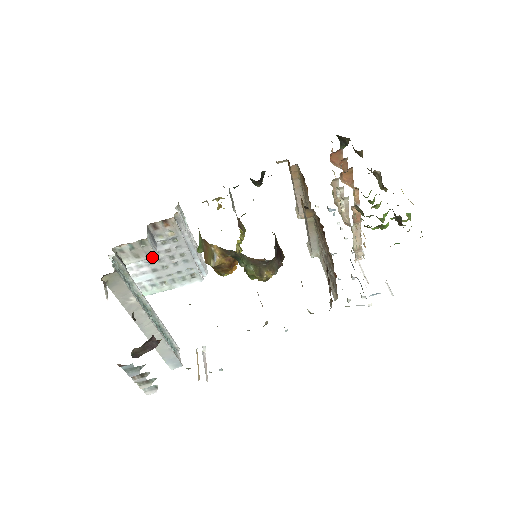
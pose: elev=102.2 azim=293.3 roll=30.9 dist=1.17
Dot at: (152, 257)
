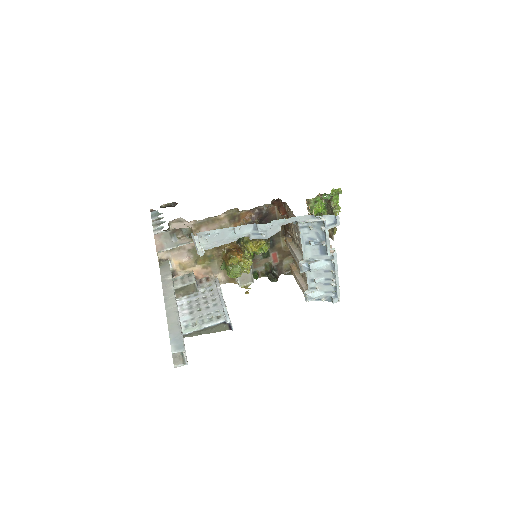
Dot at: (192, 283)
